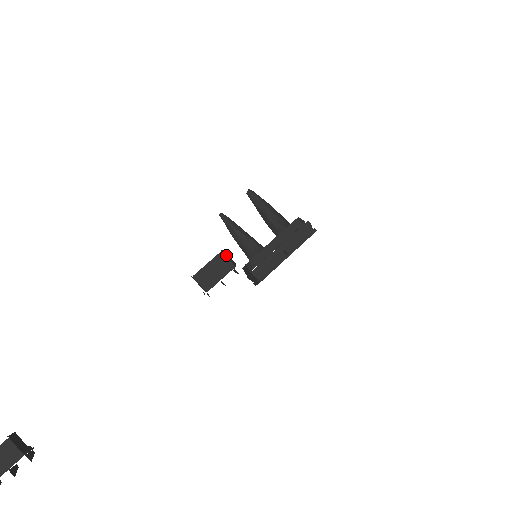
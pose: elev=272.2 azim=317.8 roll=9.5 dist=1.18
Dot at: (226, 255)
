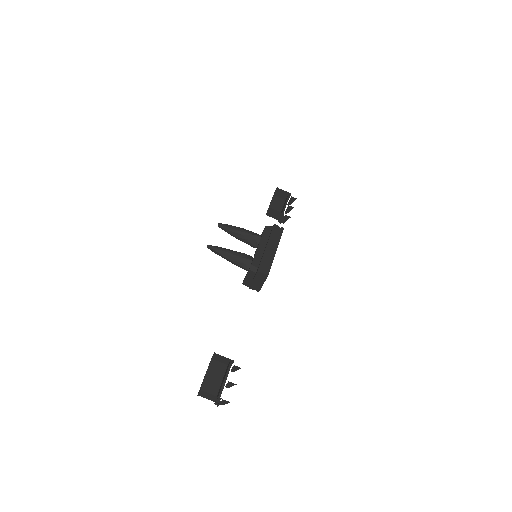
Dot at: (279, 194)
